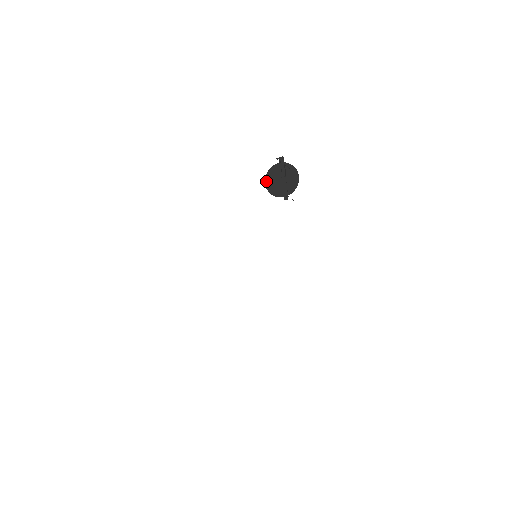
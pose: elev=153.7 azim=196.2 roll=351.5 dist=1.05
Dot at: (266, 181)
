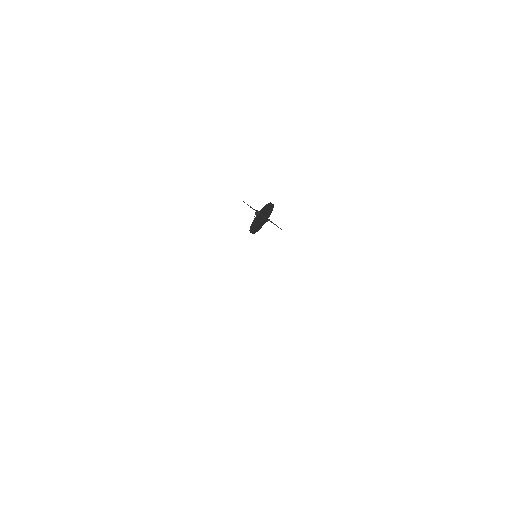
Dot at: occluded
